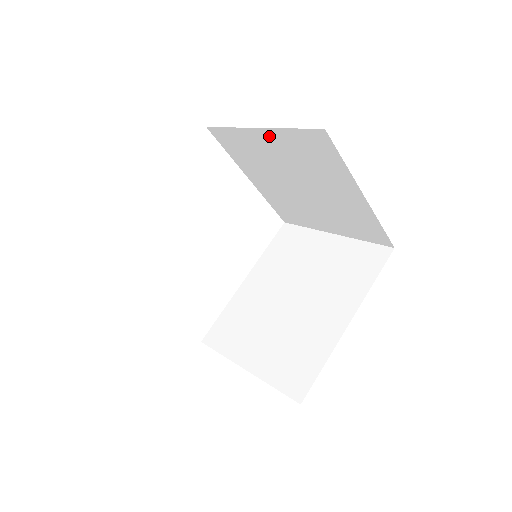
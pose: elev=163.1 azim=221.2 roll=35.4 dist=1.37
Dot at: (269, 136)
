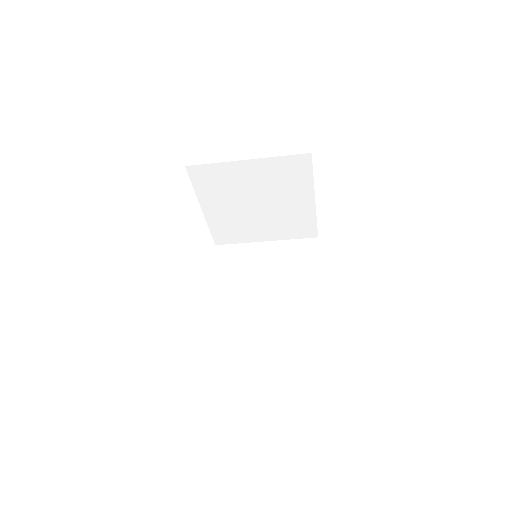
Dot at: (255, 165)
